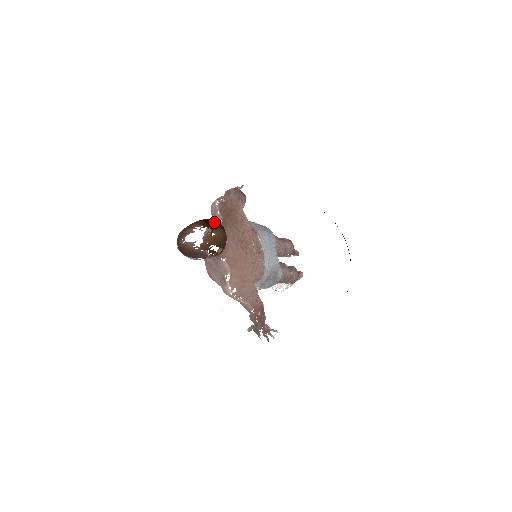
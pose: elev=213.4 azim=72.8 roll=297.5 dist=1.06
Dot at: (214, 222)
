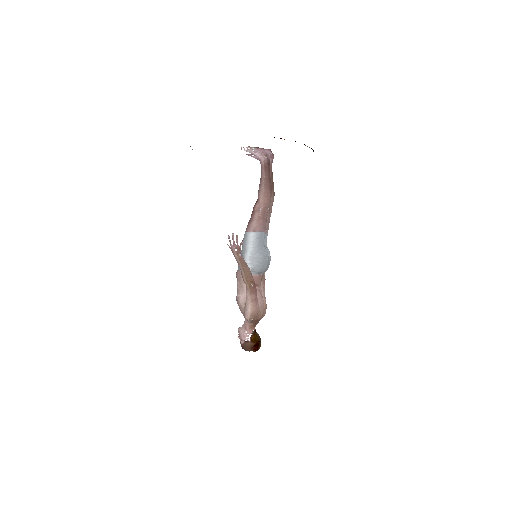
Dot at: (258, 348)
